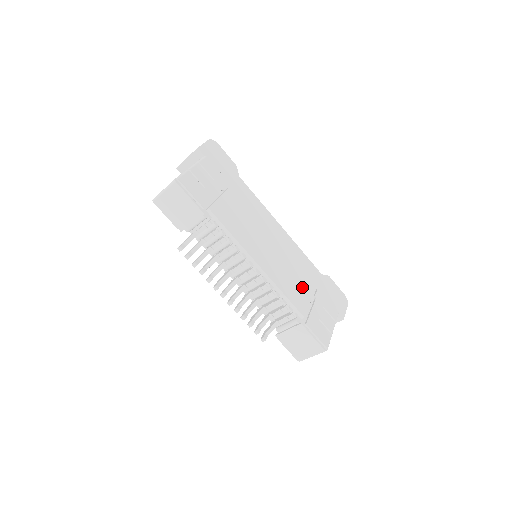
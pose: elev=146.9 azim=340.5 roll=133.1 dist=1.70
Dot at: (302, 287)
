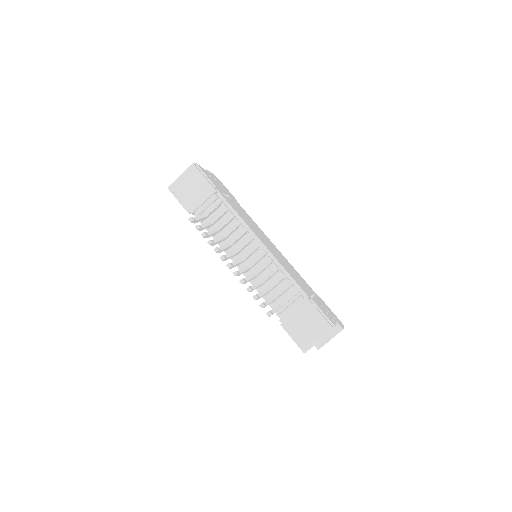
Dot at: (301, 283)
